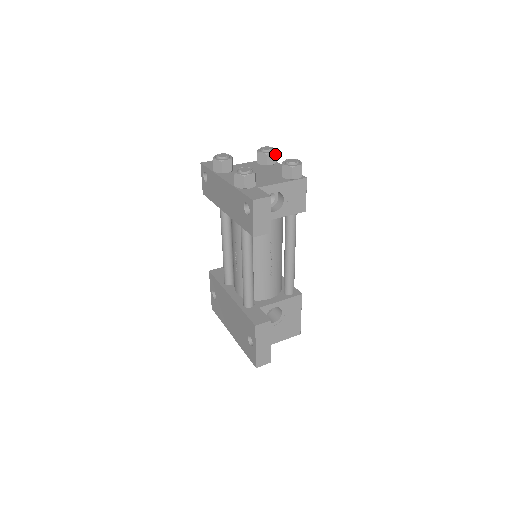
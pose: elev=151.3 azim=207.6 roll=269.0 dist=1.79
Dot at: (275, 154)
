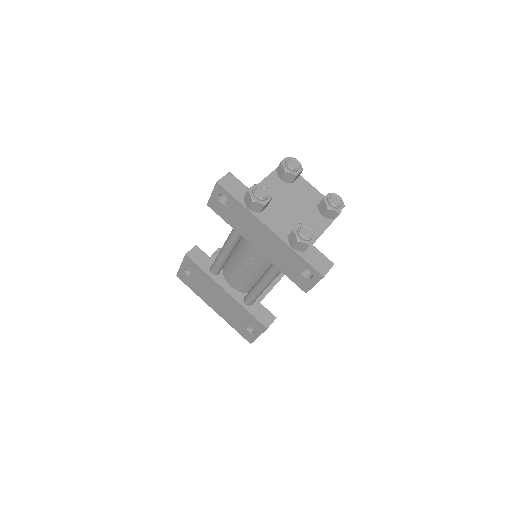
Dot at: occluded
